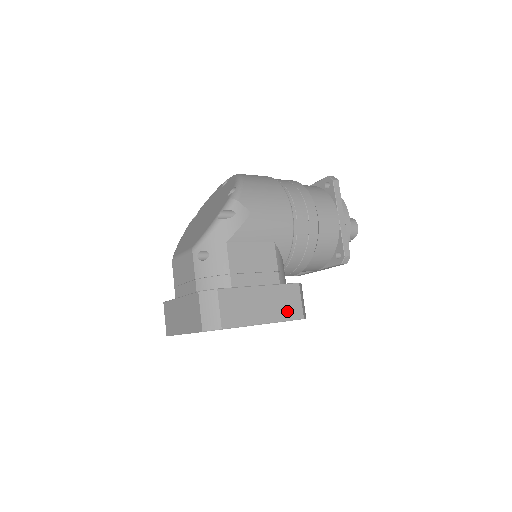
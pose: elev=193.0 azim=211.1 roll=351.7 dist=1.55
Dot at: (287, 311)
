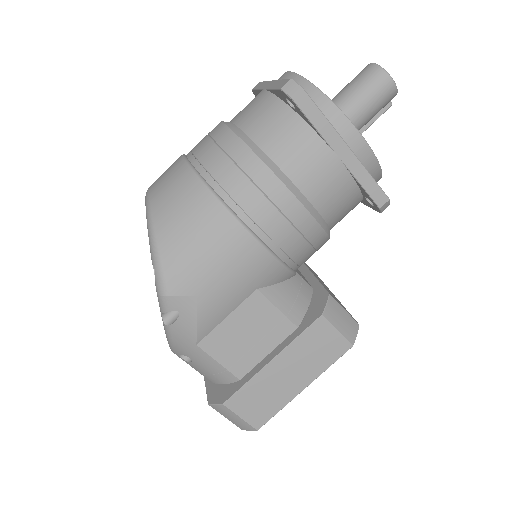
Dot at: (325, 356)
